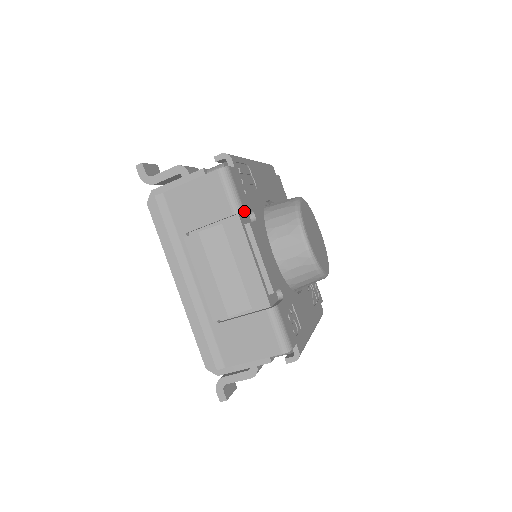
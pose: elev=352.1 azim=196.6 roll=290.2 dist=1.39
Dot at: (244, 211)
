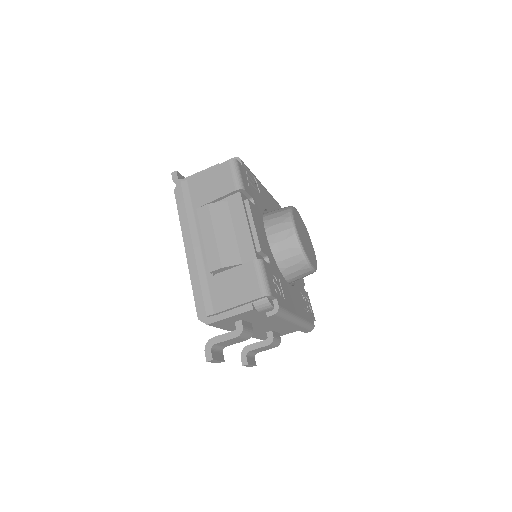
Dot at: (245, 190)
